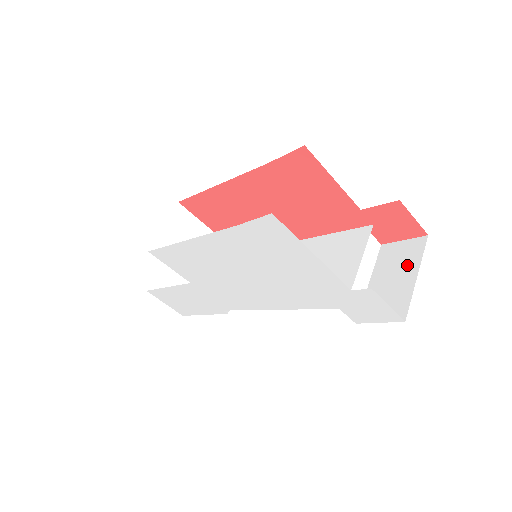
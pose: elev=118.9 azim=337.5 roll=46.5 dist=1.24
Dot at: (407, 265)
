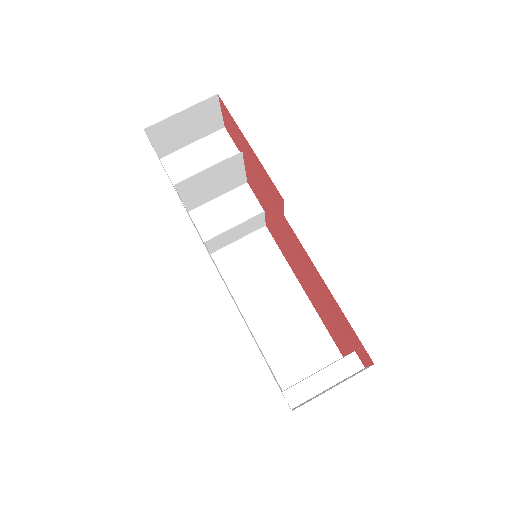
Dot at: (333, 371)
